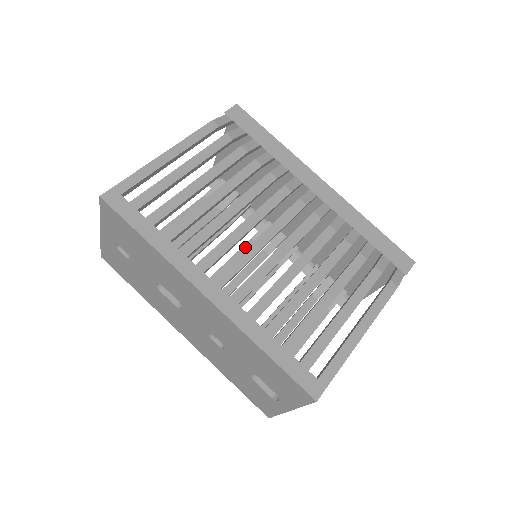
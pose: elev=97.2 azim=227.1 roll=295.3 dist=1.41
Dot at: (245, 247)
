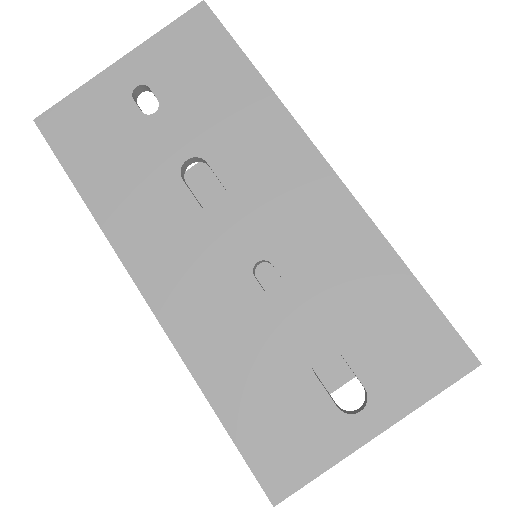
Dot at: occluded
